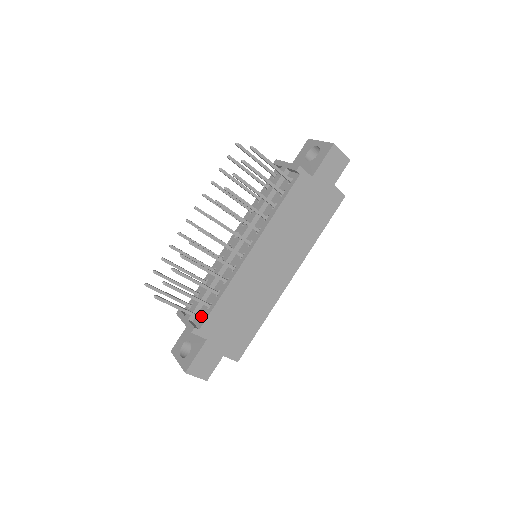
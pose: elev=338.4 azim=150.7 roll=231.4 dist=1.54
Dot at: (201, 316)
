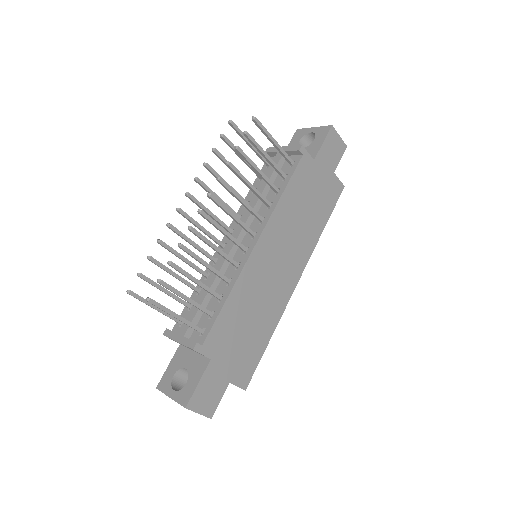
Dot at: (201, 329)
